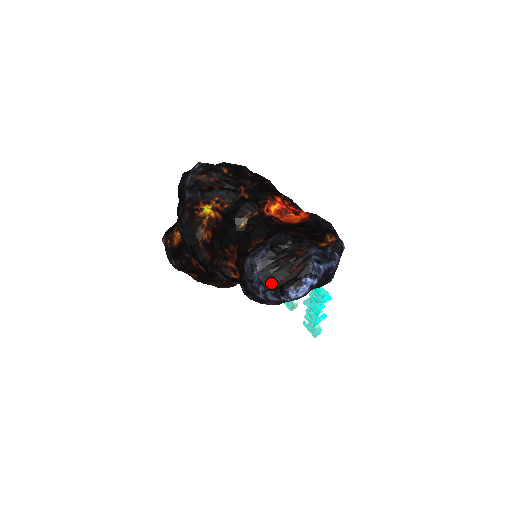
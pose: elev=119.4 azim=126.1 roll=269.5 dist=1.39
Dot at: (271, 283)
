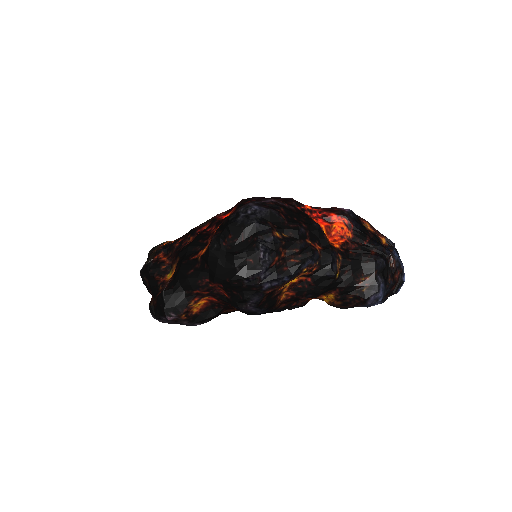
Dot at: (387, 297)
